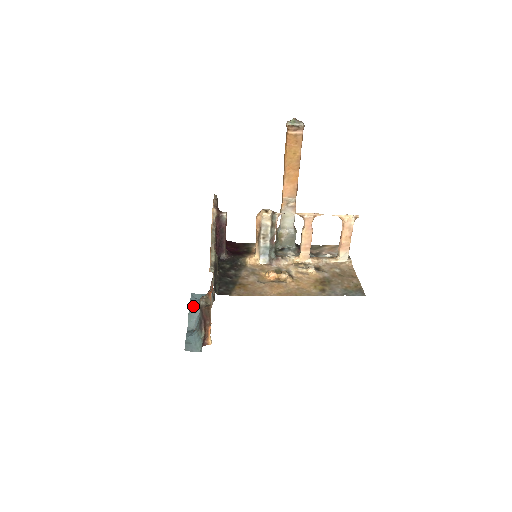
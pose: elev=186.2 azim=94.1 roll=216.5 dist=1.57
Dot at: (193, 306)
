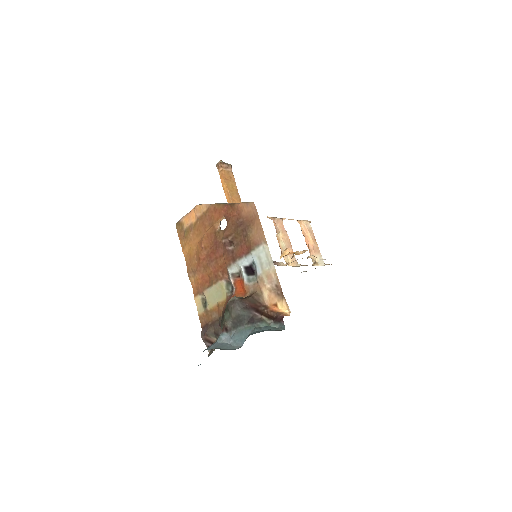
Dot at: (209, 346)
